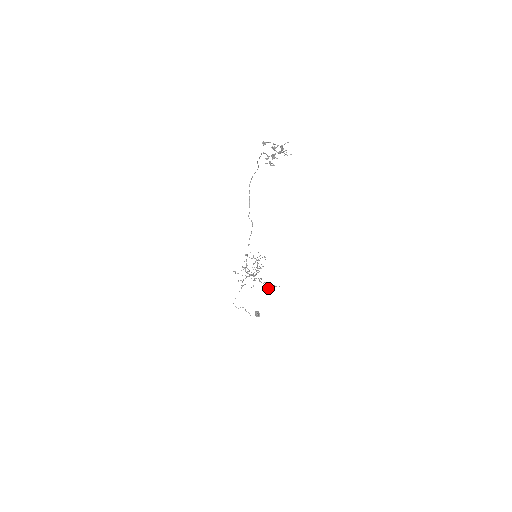
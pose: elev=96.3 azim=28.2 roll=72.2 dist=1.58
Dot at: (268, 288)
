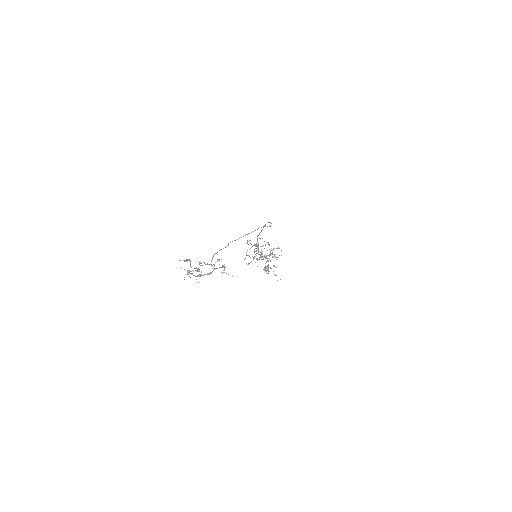
Dot at: (266, 273)
